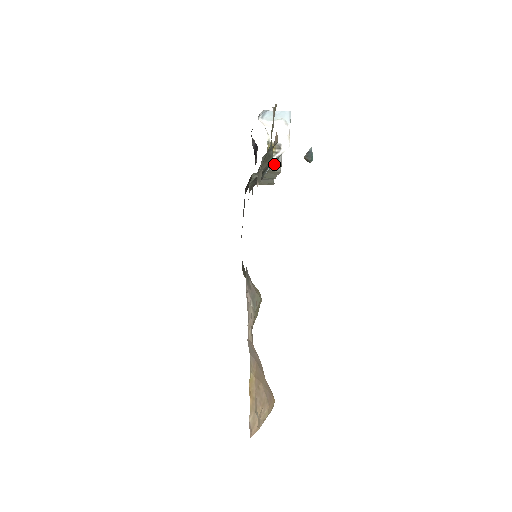
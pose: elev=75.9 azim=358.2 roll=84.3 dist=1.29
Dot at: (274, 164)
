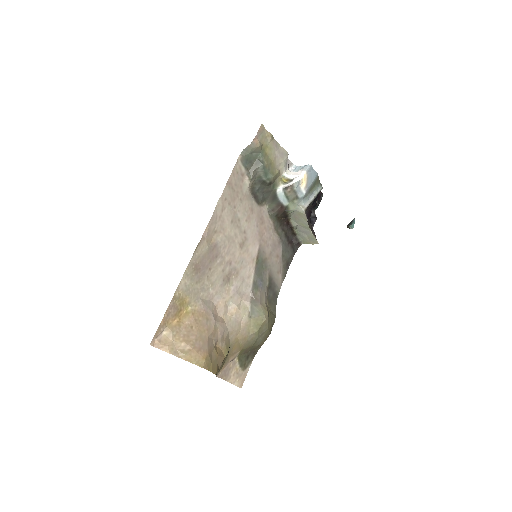
Dot at: (296, 202)
